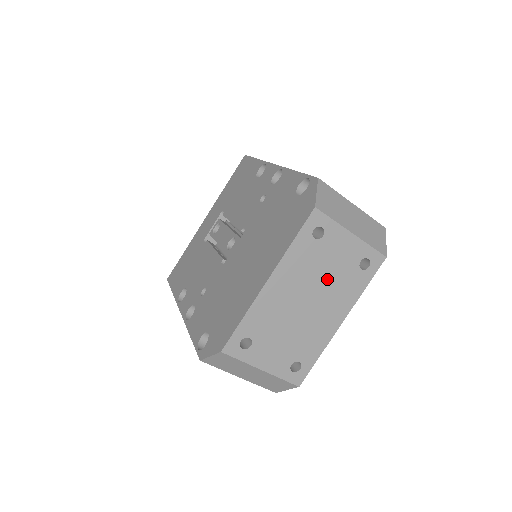
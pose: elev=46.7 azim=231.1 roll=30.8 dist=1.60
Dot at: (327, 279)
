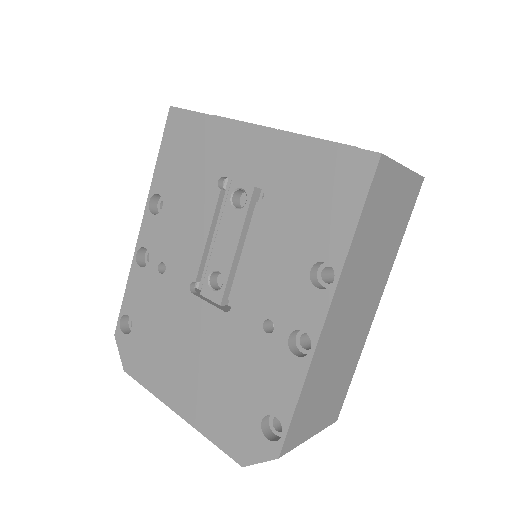
Dot at: occluded
